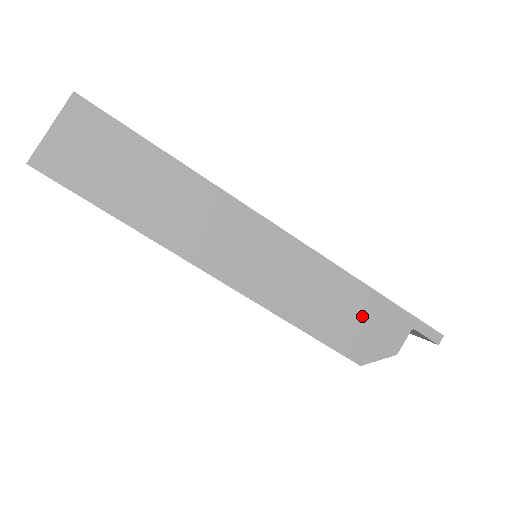
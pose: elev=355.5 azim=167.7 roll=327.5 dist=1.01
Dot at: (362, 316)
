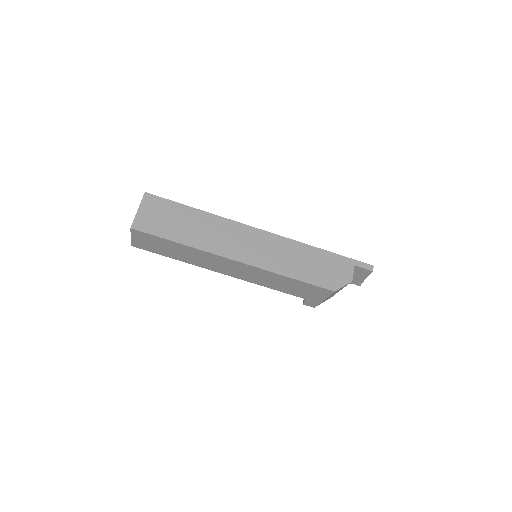
Dot at: (324, 265)
